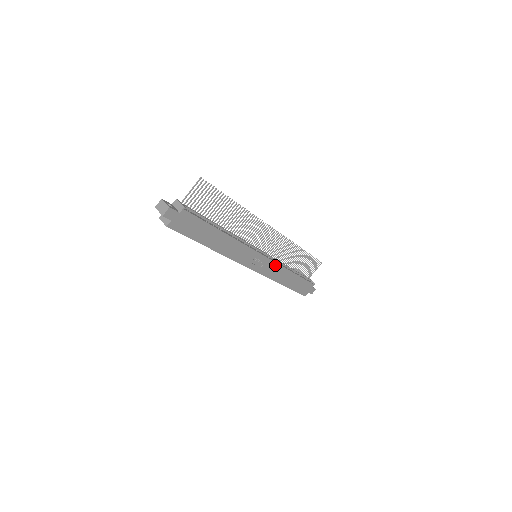
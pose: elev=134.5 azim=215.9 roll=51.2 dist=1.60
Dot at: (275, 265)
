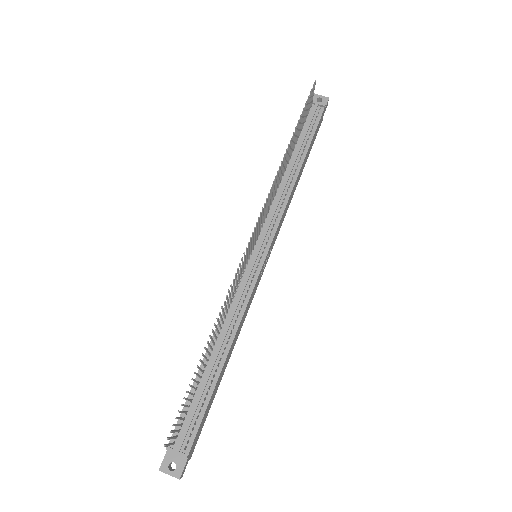
Dot at: (280, 221)
